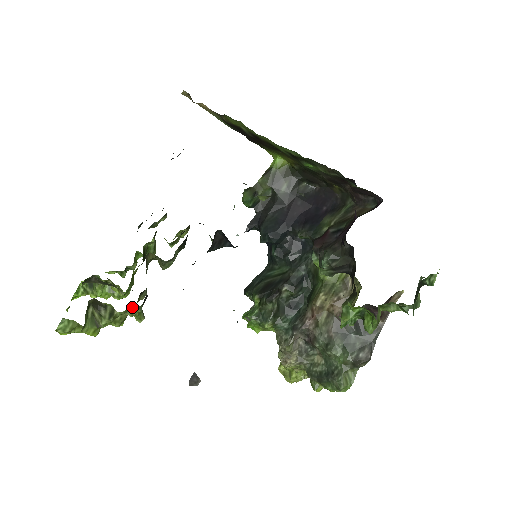
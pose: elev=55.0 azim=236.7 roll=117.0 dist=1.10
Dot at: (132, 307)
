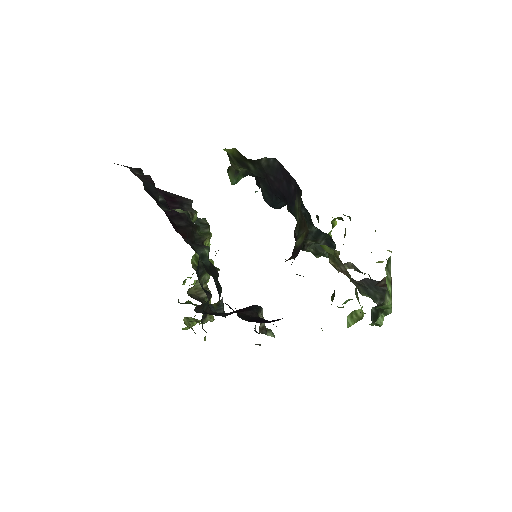
Dot at: occluded
